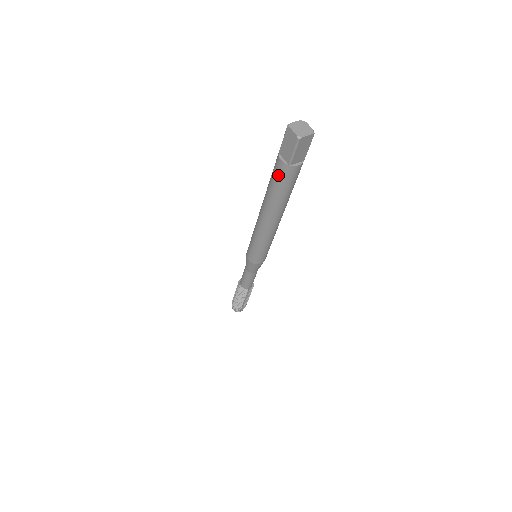
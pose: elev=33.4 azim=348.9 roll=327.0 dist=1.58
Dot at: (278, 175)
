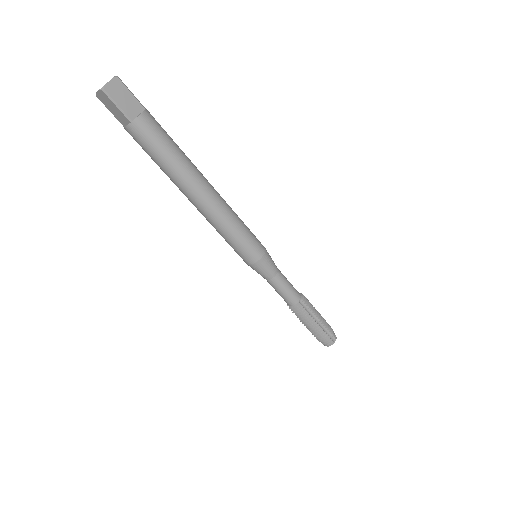
Dot at: (141, 143)
